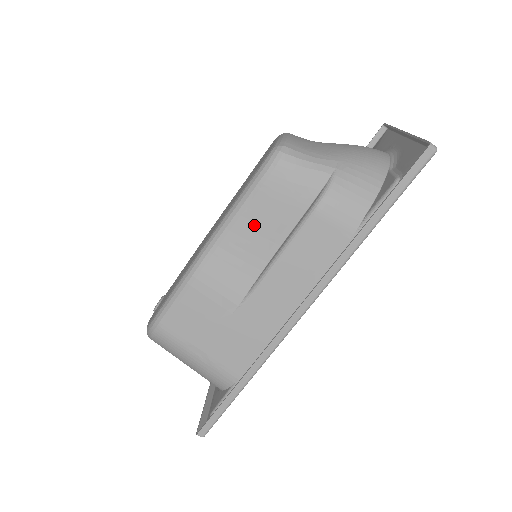
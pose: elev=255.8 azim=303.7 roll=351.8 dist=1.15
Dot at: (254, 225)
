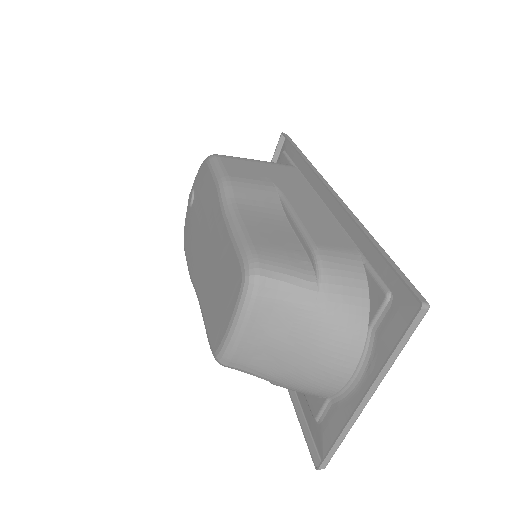
Dot at: occluded
